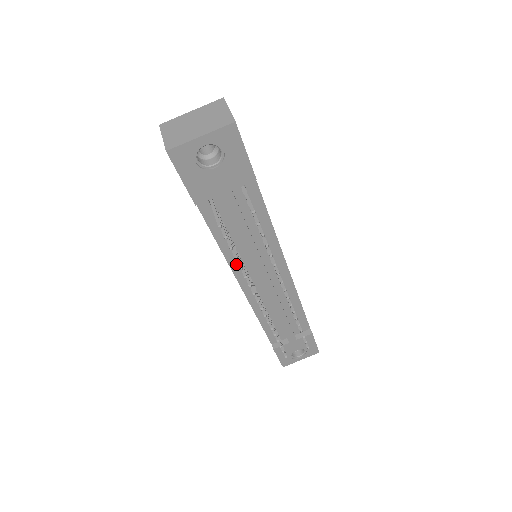
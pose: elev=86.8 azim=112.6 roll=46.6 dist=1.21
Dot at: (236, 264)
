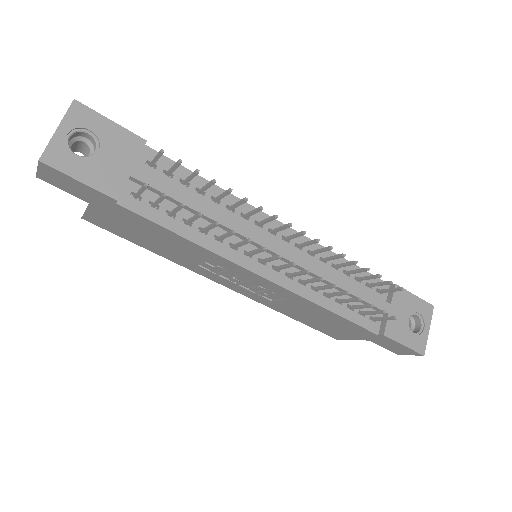
Dot at: (229, 252)
